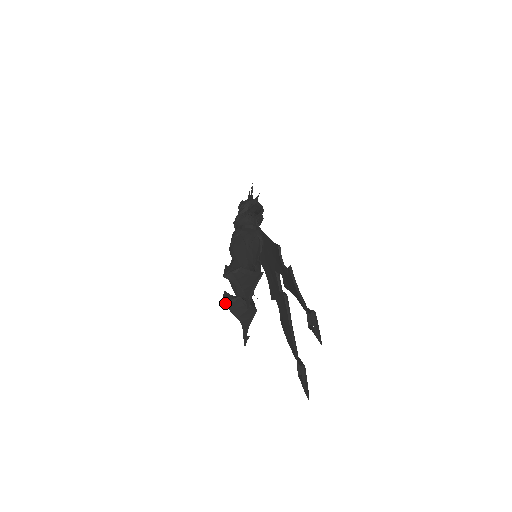
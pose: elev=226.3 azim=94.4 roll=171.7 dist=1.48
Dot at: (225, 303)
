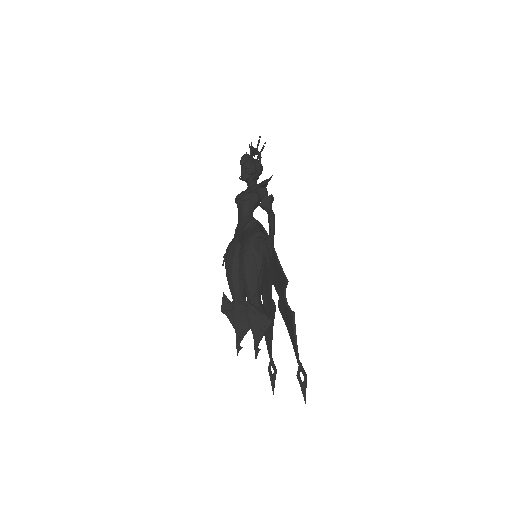
Dot at: (224, 310)
